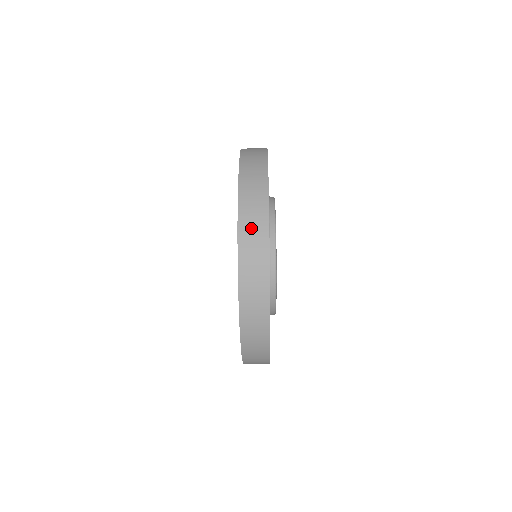
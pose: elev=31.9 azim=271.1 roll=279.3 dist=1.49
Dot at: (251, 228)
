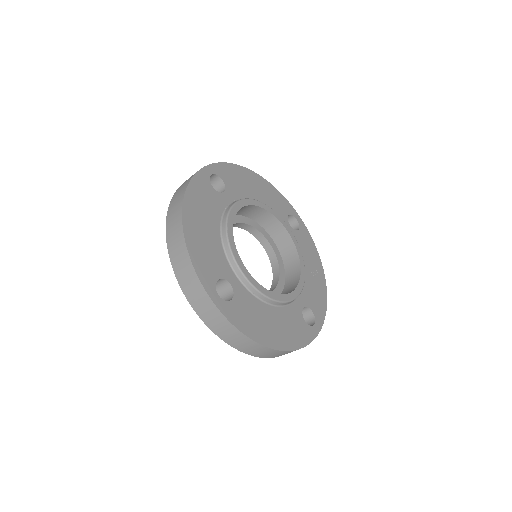
Dot at: (176, 200)
